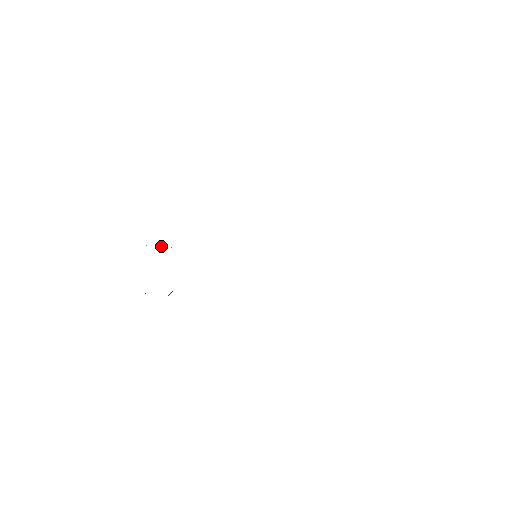
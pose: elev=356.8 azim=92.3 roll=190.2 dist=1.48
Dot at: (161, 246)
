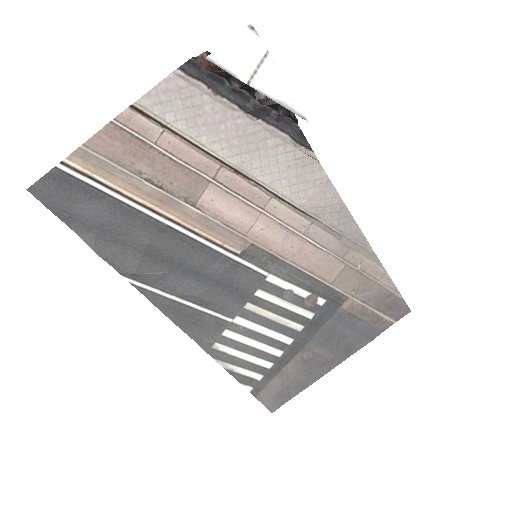
Dot at: (105, 171)
